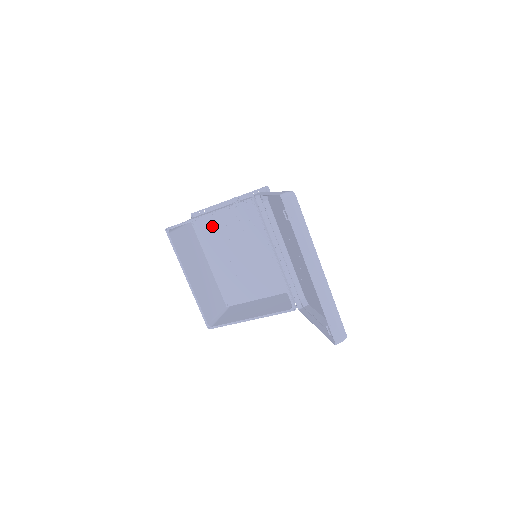
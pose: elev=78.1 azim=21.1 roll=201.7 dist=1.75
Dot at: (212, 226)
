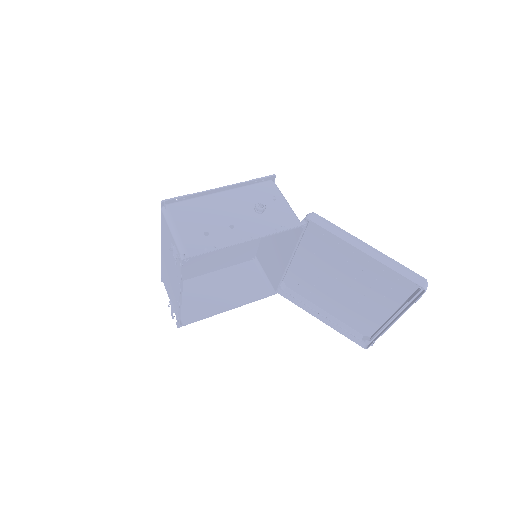
Dot at: occluded
